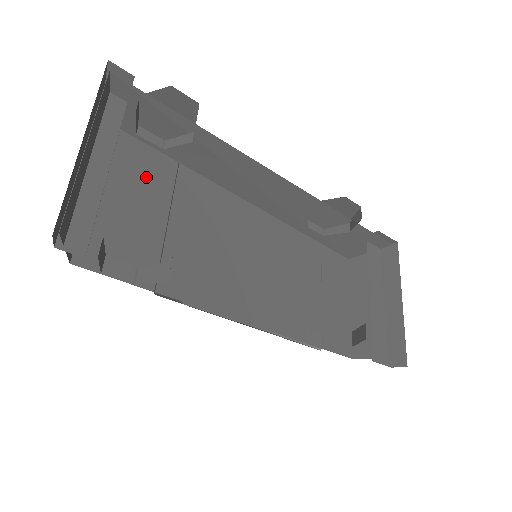
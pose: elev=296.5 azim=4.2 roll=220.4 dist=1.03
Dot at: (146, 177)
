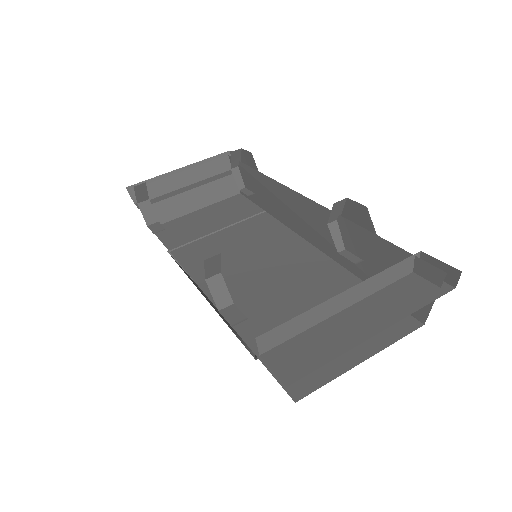
Dot at: (233, 213)
